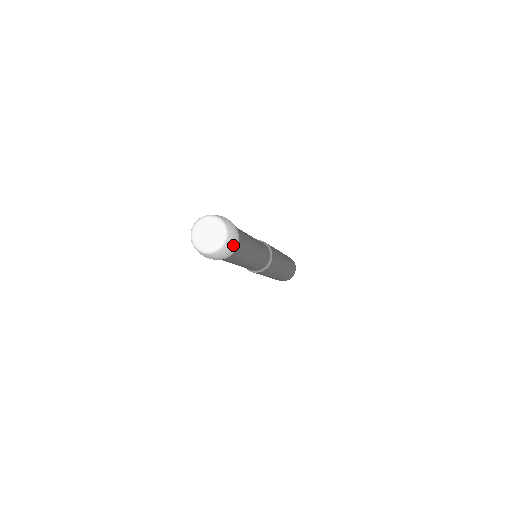
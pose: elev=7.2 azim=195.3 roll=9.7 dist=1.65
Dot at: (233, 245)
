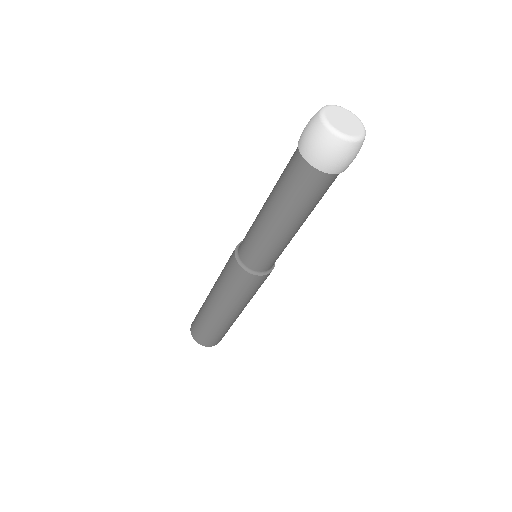
Dot at: (340, 160)
